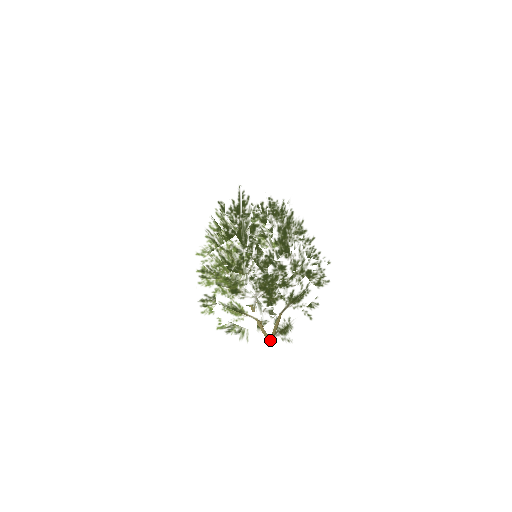
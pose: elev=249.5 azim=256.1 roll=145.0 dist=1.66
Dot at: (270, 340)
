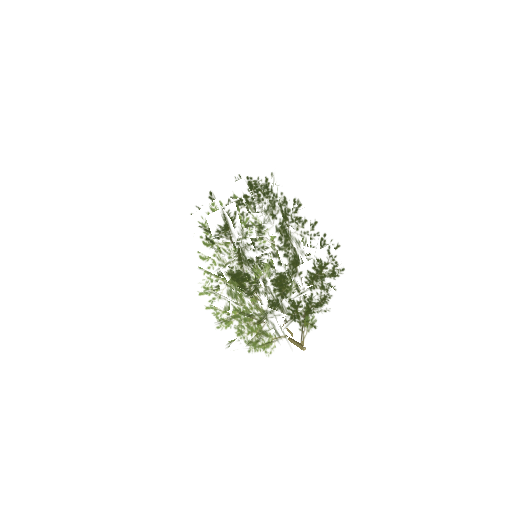
Dot at: (302, 347)
